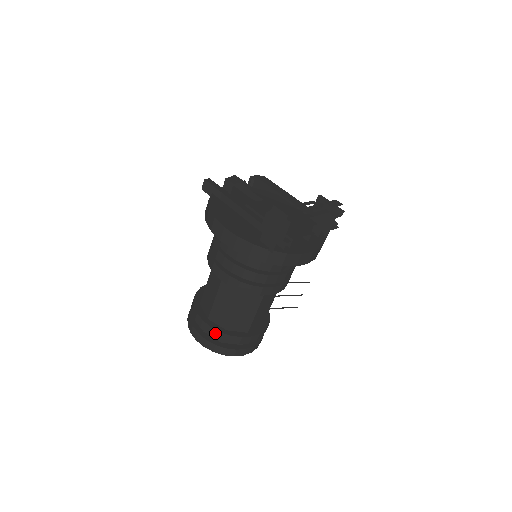
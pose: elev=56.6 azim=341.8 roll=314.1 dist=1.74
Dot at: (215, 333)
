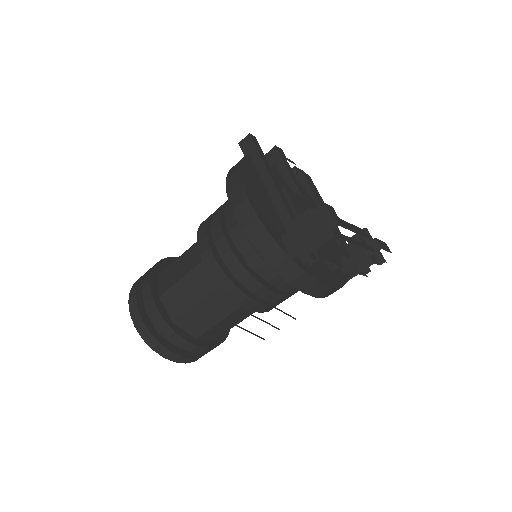
Dot at: (158, 319)
